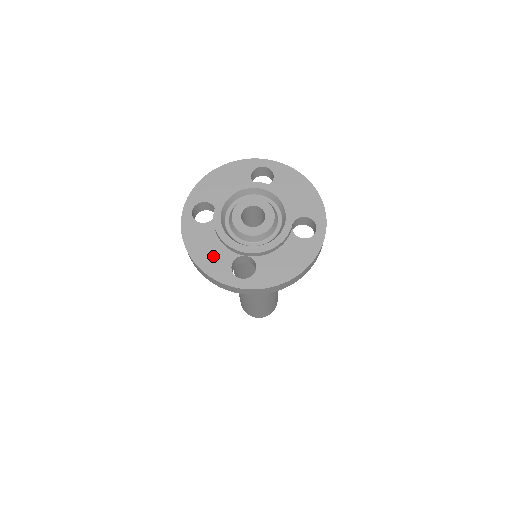
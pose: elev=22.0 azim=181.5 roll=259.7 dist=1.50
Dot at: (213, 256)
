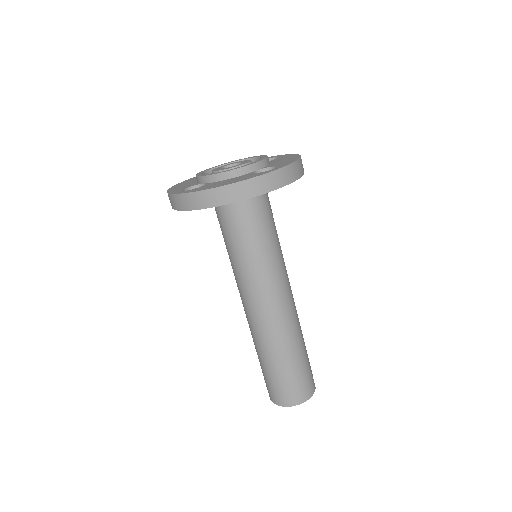
Dot at: (236, 179)
